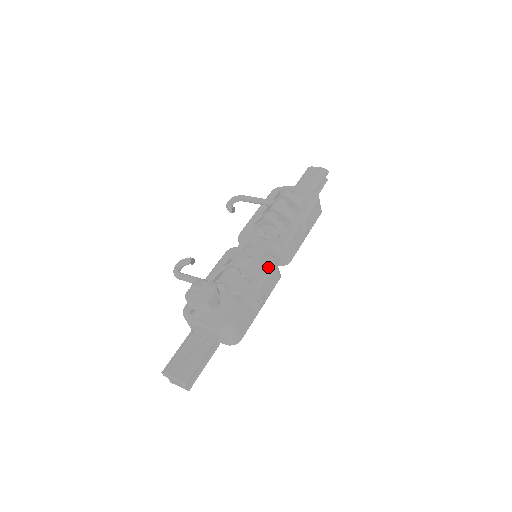
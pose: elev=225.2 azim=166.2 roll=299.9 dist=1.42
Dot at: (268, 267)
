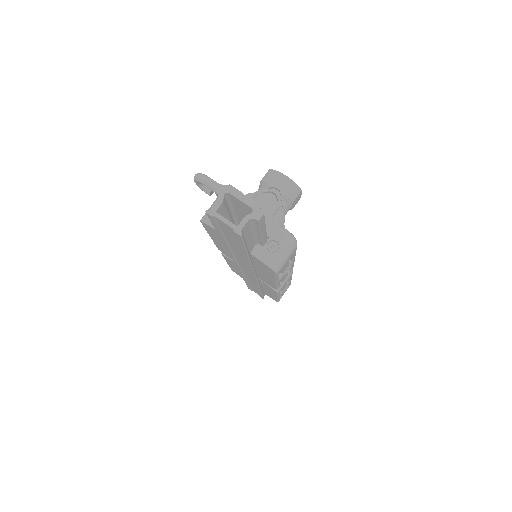
Dot at: occluded
